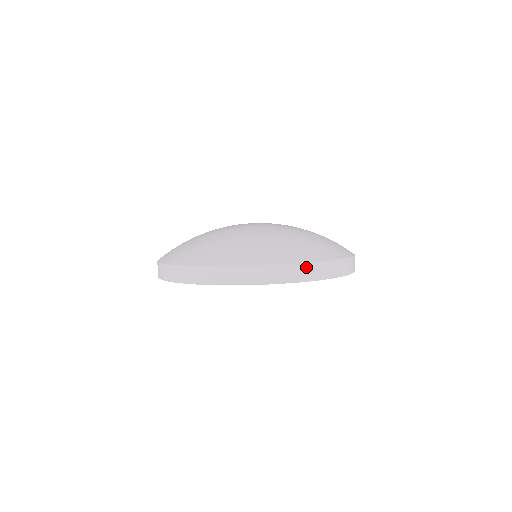
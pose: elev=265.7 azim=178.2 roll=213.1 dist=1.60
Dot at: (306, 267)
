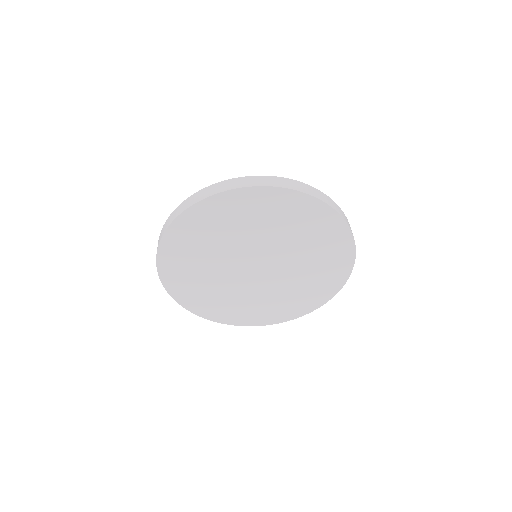
Dot at: (301, 184)
